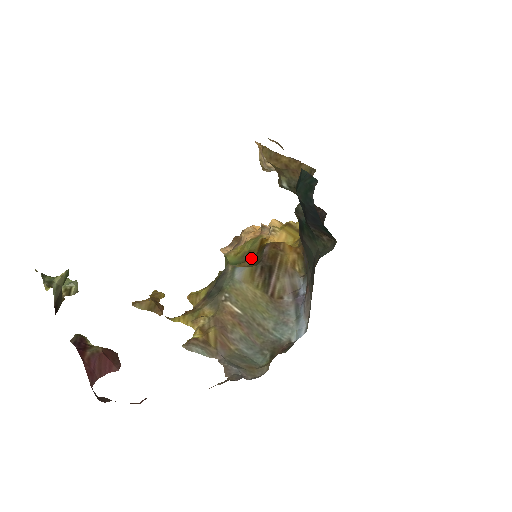
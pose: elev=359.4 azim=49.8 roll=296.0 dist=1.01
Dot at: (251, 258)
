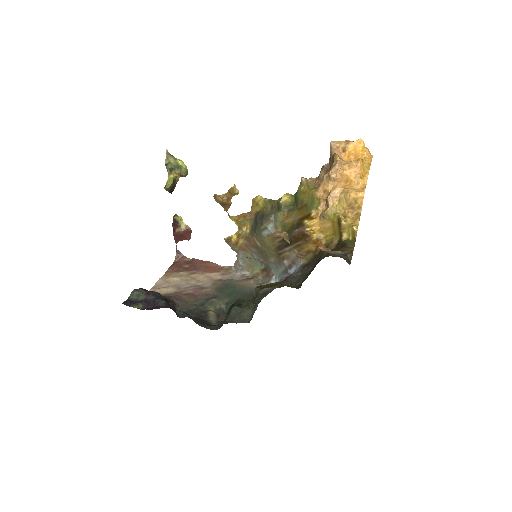
Dot at: (295, 217)
